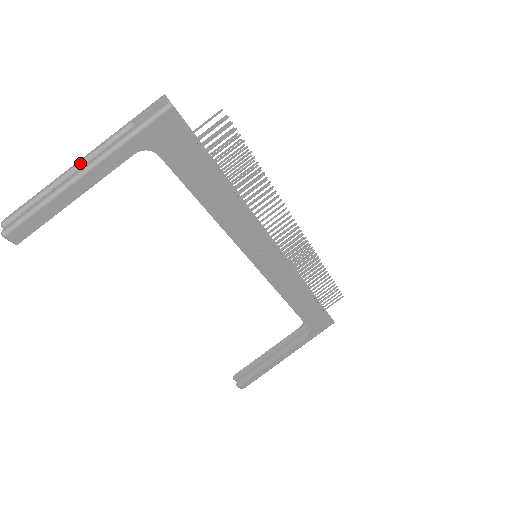
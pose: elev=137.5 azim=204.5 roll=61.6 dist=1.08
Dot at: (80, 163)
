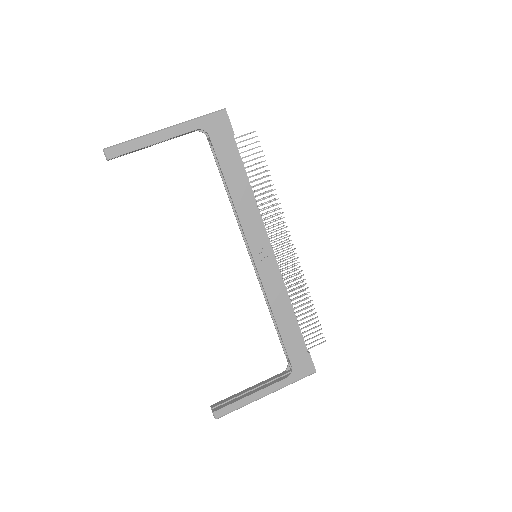
Dot at: occluded
